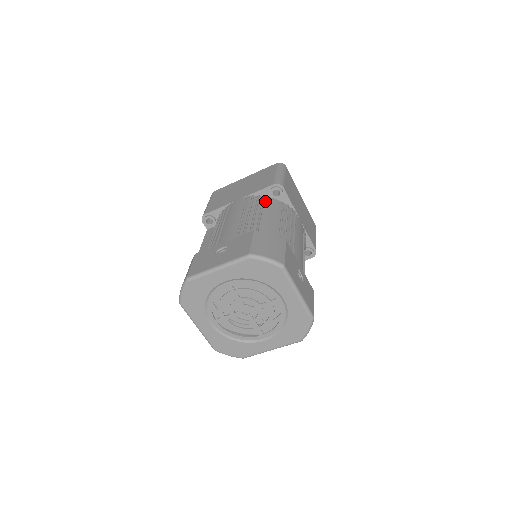
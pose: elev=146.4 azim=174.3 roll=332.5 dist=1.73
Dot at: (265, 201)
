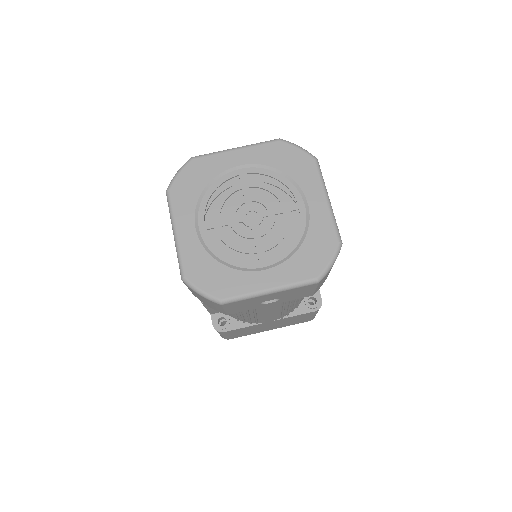
Dot at: occluded
